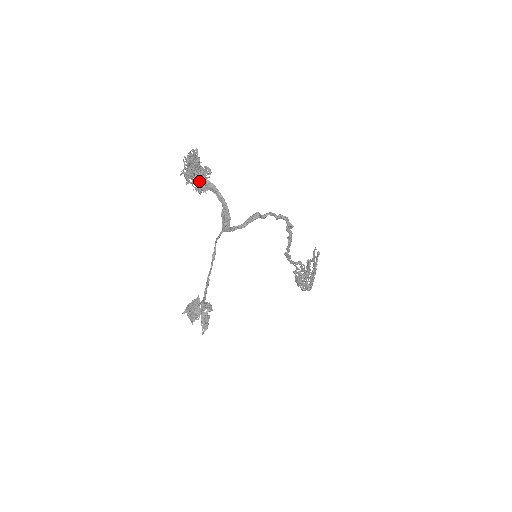
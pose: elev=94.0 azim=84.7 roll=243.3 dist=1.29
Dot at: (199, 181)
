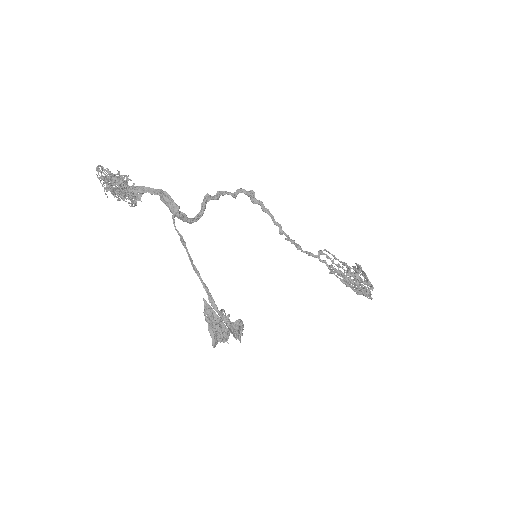
Dot at: (120, 184)
